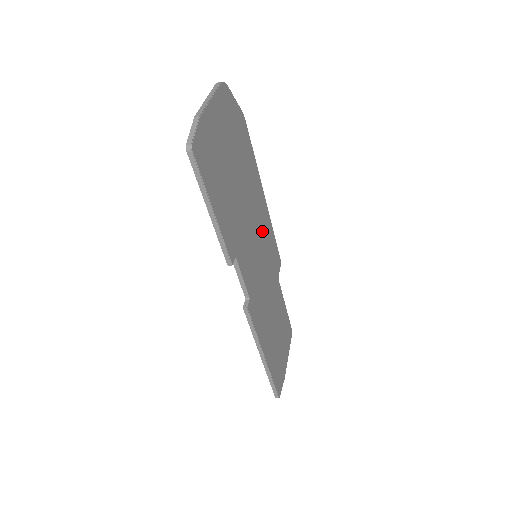
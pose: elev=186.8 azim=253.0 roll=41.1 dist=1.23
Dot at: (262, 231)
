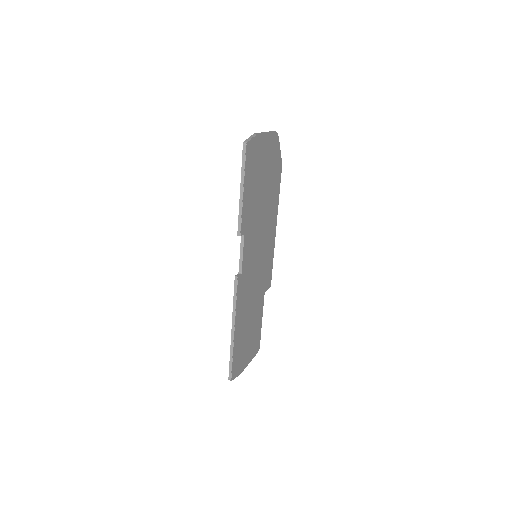
Dot at: (266, 246)
